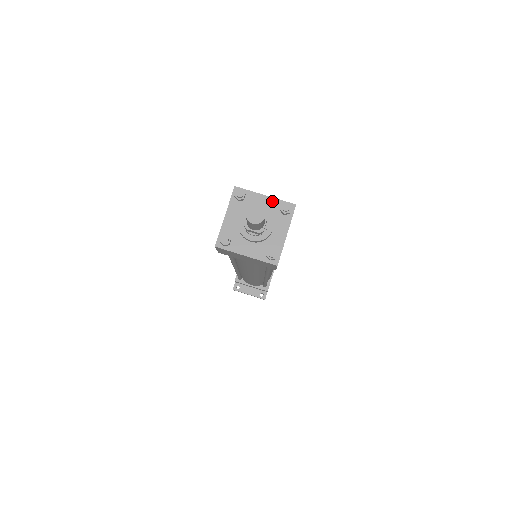
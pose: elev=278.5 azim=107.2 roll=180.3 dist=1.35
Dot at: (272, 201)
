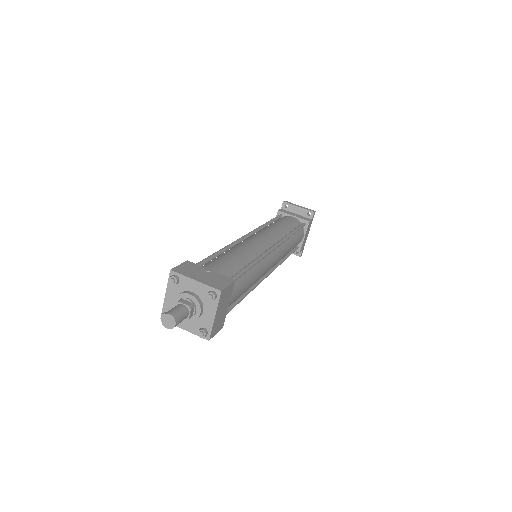
Dot at: (201, 286)
